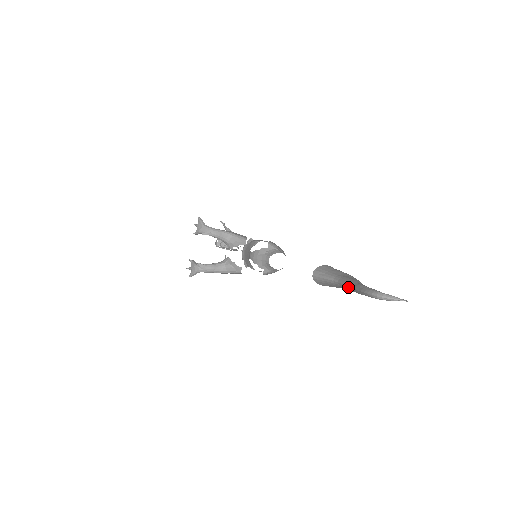
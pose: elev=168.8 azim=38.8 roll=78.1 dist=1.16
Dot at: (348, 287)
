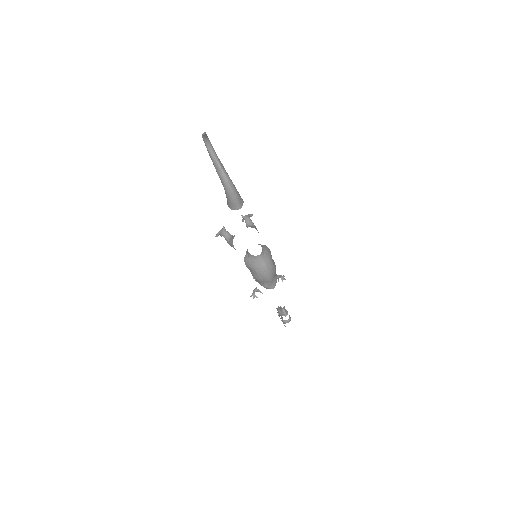
Dot at: occluded
